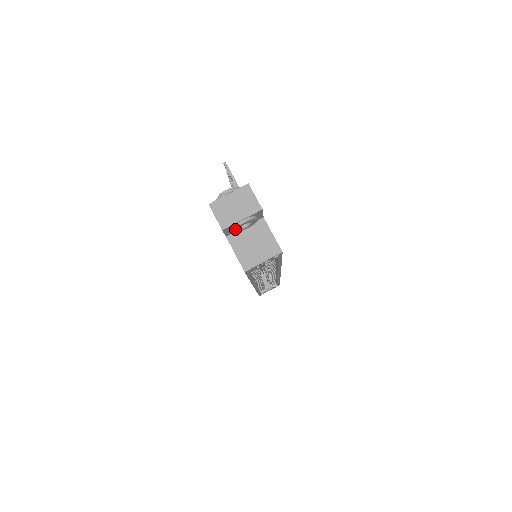
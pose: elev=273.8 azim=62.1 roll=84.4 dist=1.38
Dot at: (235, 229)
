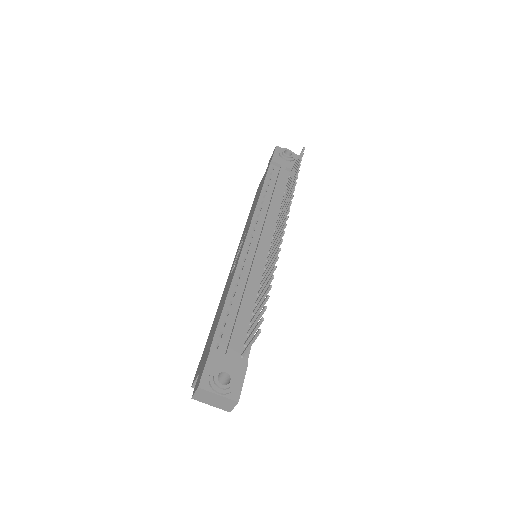
Dot at: occluded
